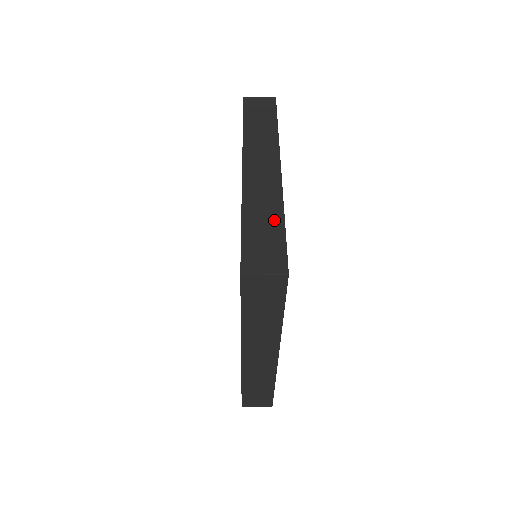
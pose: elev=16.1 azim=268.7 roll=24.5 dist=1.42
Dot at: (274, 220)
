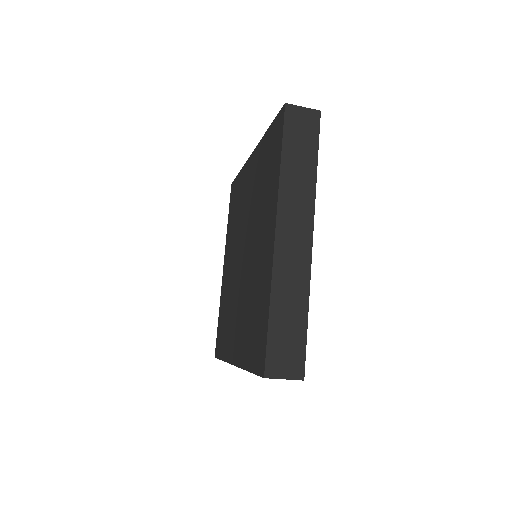
Dot at: (299, 313)
